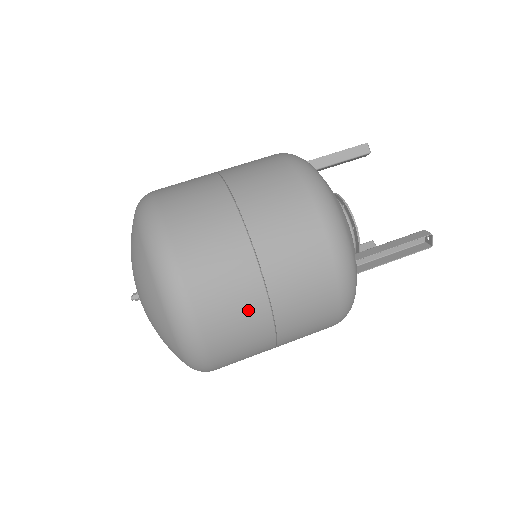
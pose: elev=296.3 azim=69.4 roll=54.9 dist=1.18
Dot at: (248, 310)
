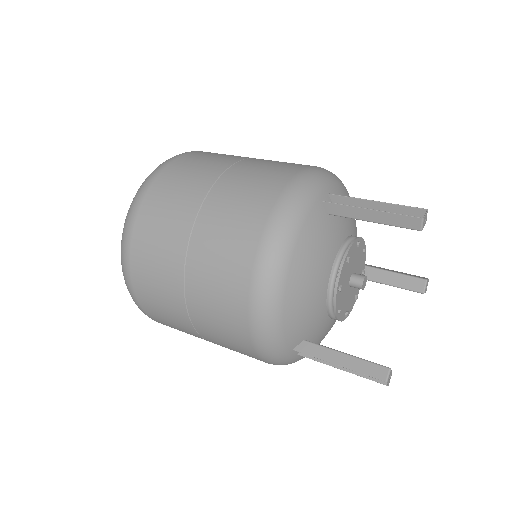
Dot at: (218, 161)
